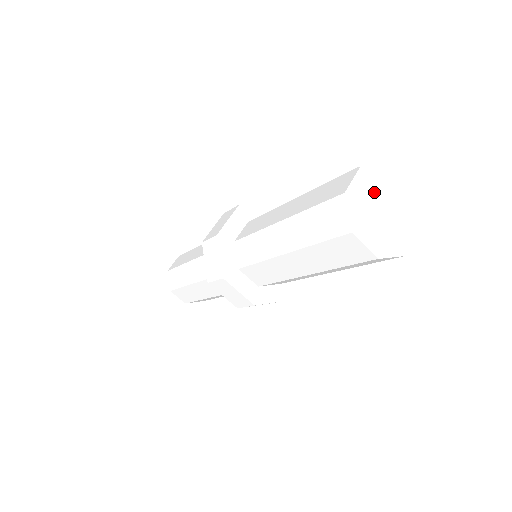
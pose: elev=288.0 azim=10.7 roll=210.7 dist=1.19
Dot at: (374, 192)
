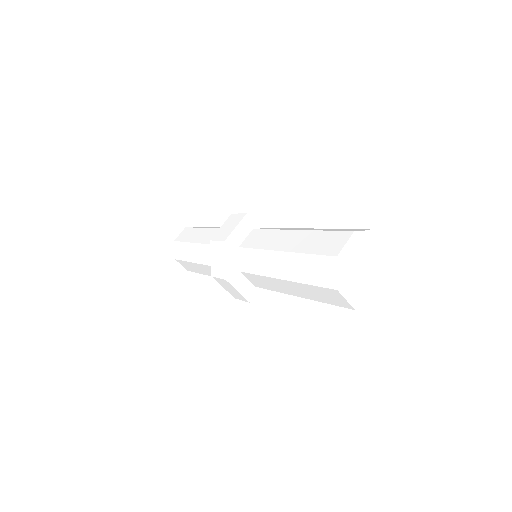
Dot at: (372, 253)
